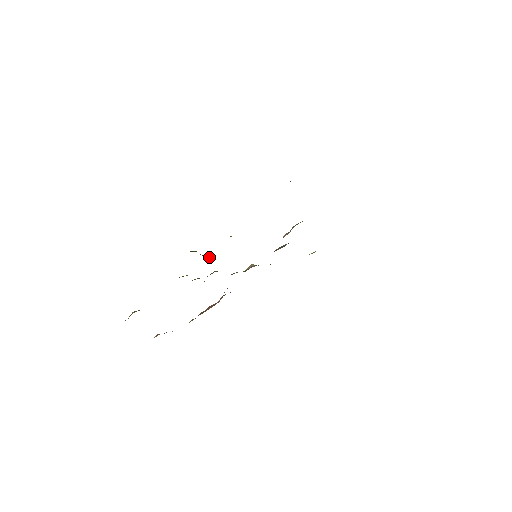
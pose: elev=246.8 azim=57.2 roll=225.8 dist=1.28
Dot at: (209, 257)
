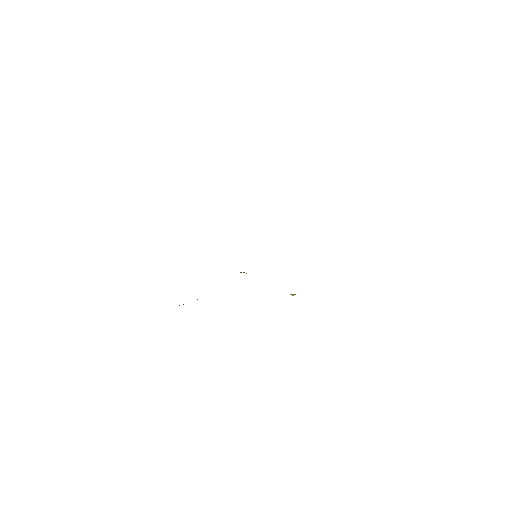
Dot at: occluded
